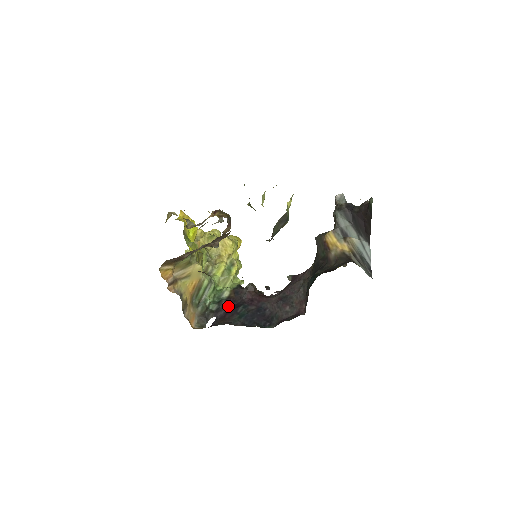
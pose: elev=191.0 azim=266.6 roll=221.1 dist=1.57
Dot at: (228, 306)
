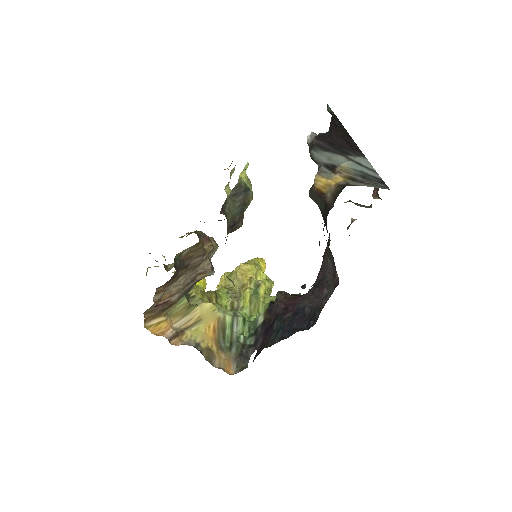
Dot at: (265, 330)
